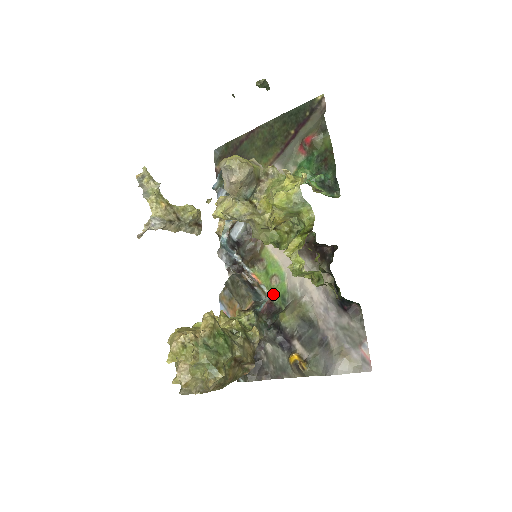
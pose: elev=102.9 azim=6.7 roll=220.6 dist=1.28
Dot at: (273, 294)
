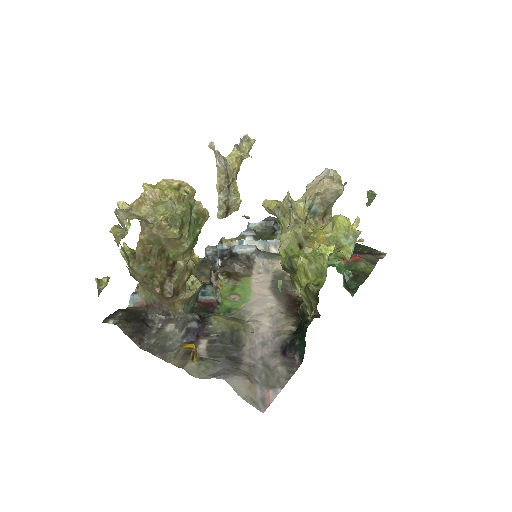
Dot at: (222, 302)
